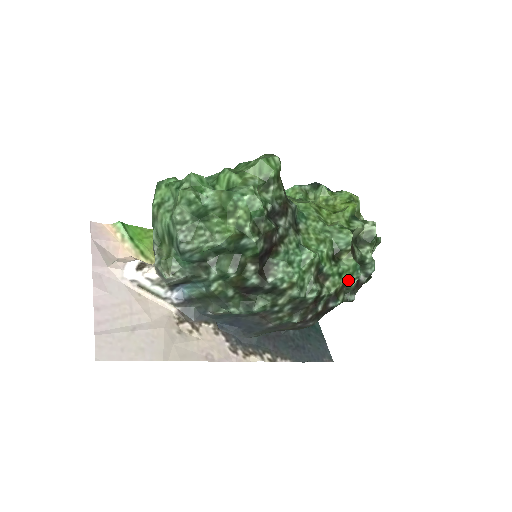
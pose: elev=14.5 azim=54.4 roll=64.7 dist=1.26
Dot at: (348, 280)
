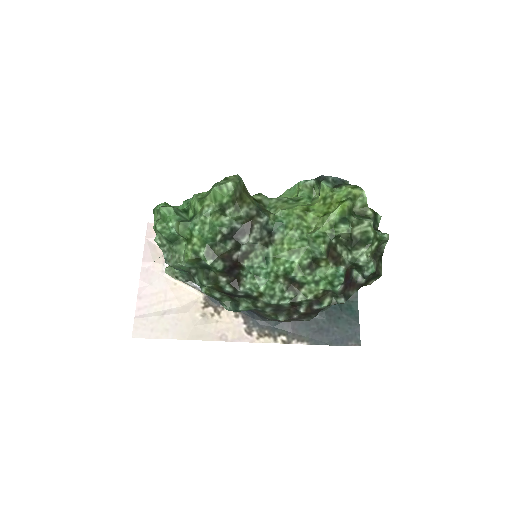
Dot at: (330, 286)
